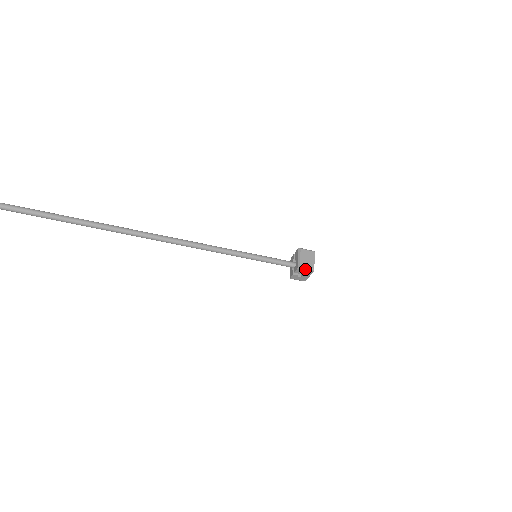
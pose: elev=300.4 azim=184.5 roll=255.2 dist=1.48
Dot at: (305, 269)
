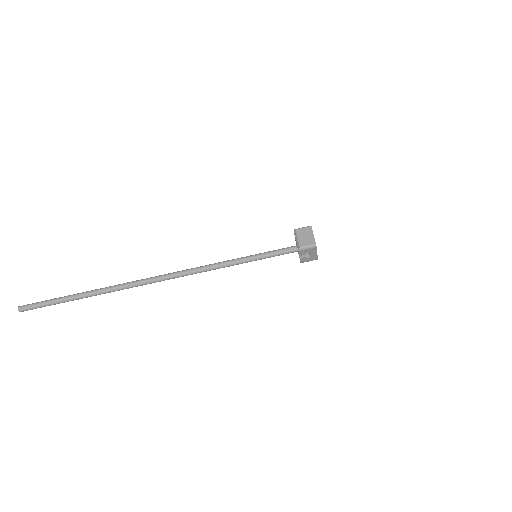
Dot at: (307, 248)
